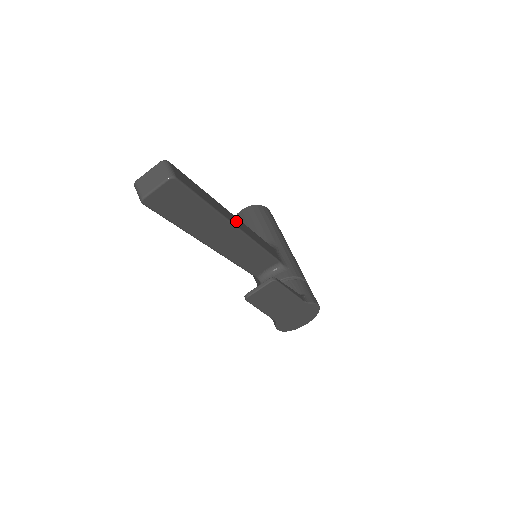
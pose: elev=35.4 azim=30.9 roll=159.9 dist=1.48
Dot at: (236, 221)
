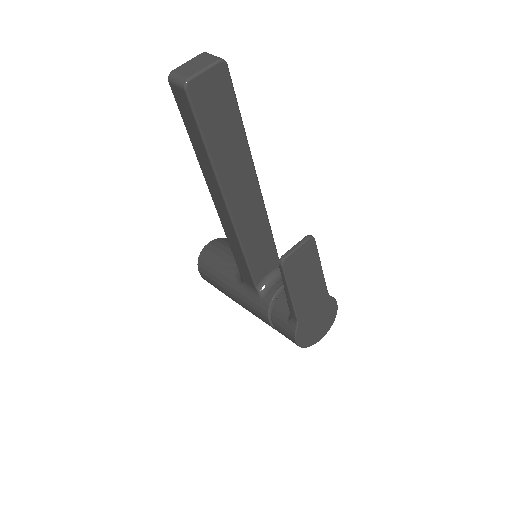
Dot at: occluded
